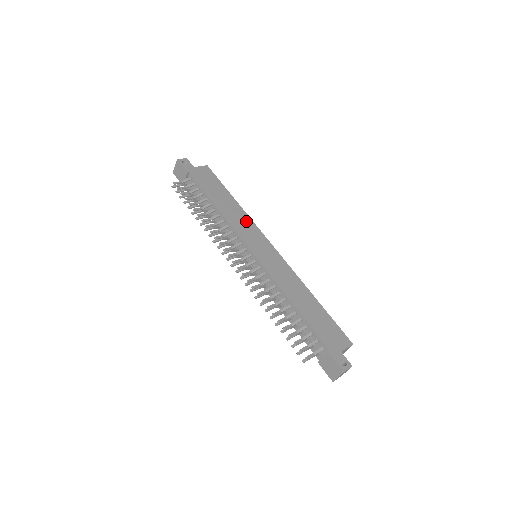
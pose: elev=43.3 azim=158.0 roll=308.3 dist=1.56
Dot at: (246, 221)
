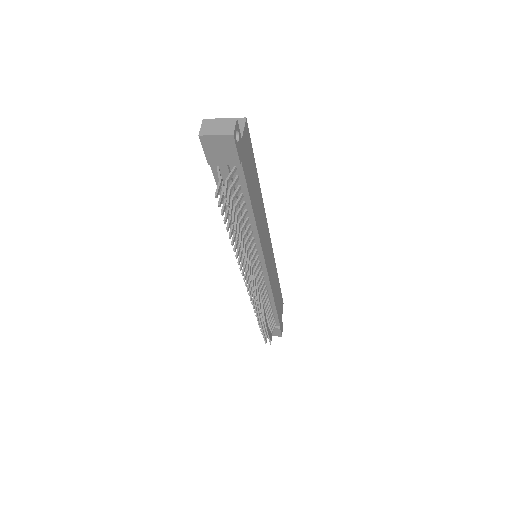
Dot at: (264, 218)
